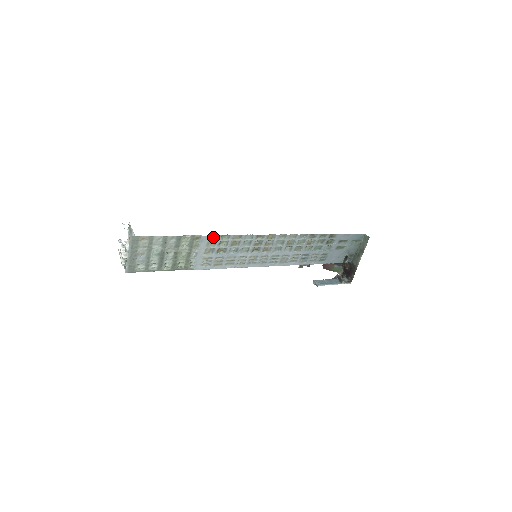
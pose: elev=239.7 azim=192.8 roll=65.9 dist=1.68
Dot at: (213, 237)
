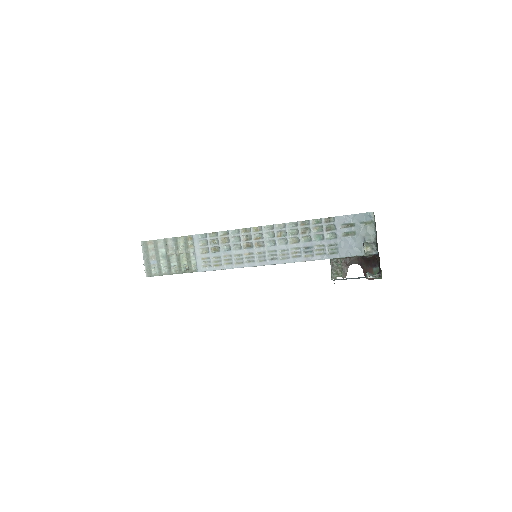
Dot at: (203, 236)
